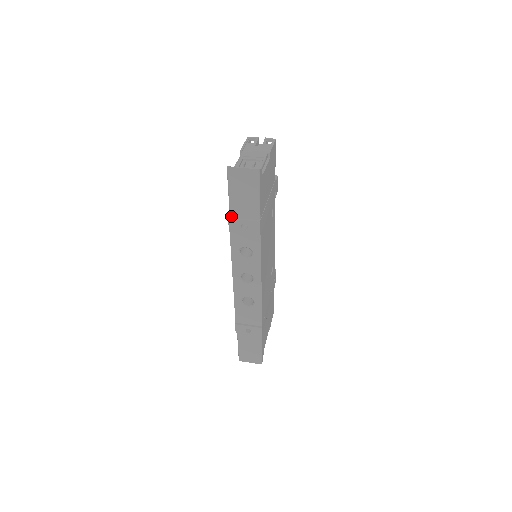
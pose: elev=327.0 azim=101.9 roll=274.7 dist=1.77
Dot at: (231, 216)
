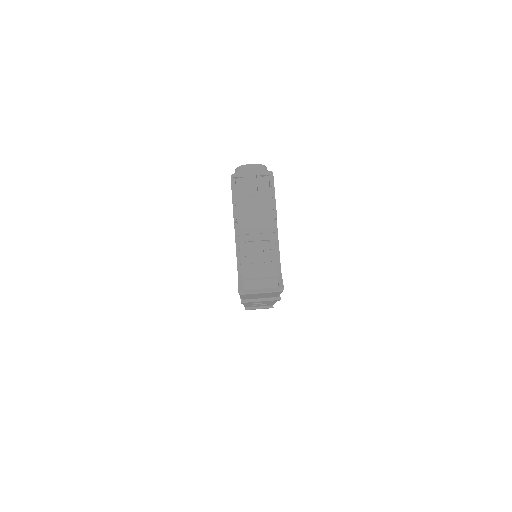
Dot at: (243, 299)
